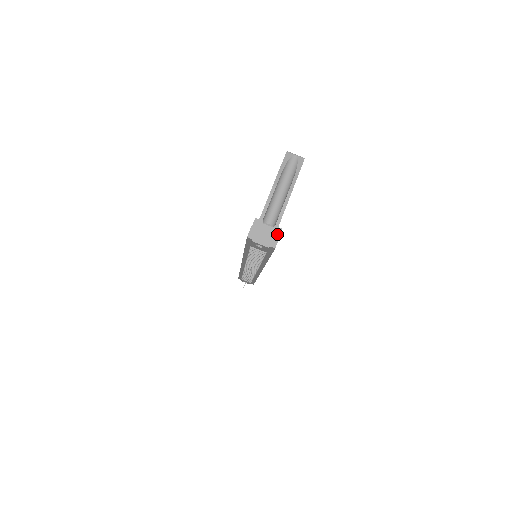
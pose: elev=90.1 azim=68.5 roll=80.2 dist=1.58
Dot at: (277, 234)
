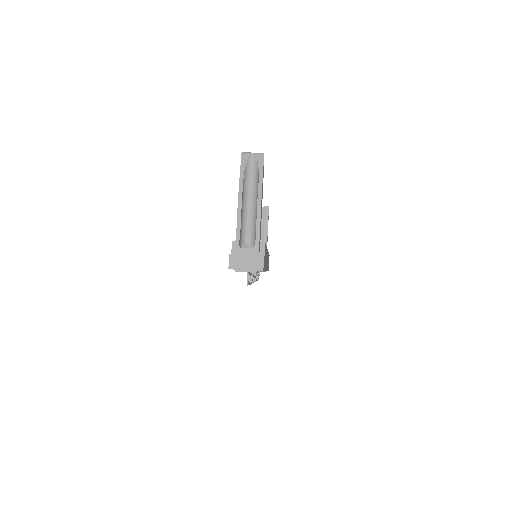
Dot at: (261, 250)
